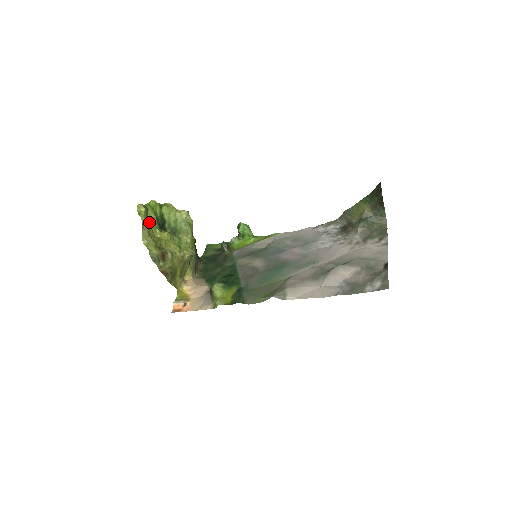
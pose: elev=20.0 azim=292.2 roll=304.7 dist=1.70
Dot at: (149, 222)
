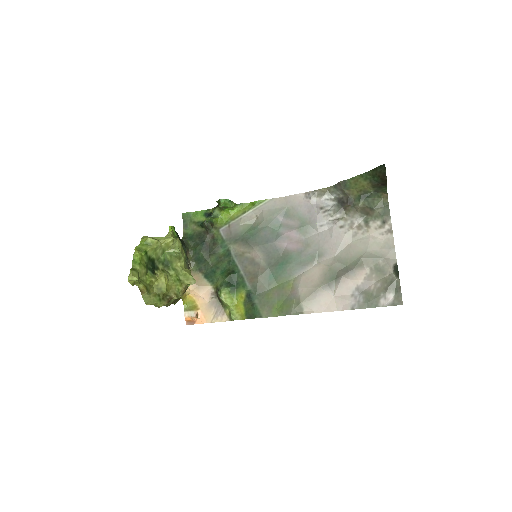
Dot at: (143, 279)
